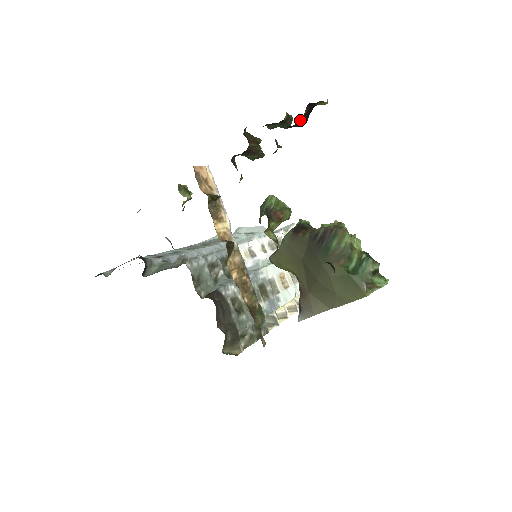
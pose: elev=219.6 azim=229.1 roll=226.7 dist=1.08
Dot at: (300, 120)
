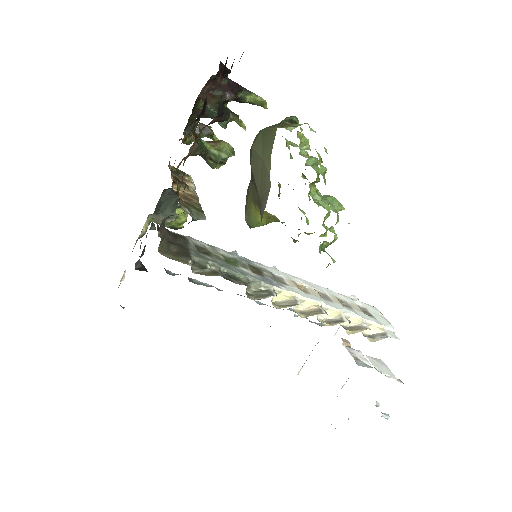
Dot at: (220, 87)
